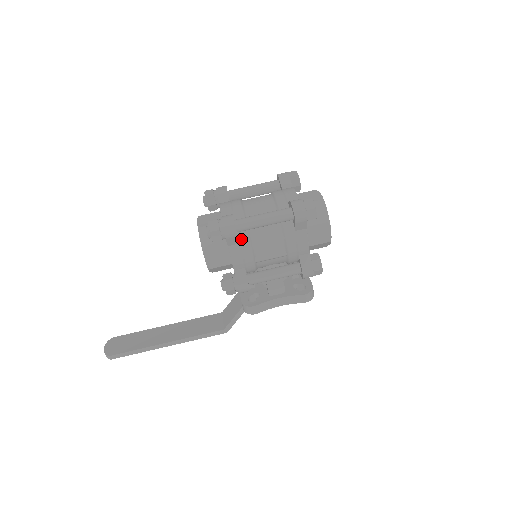
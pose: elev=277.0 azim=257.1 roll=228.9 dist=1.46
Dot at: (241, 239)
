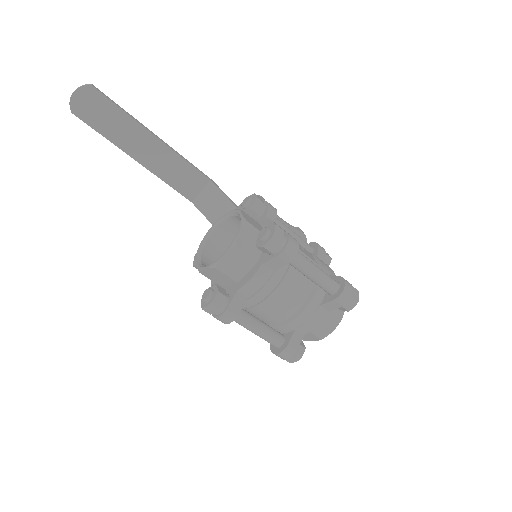
Dot at: occluded
